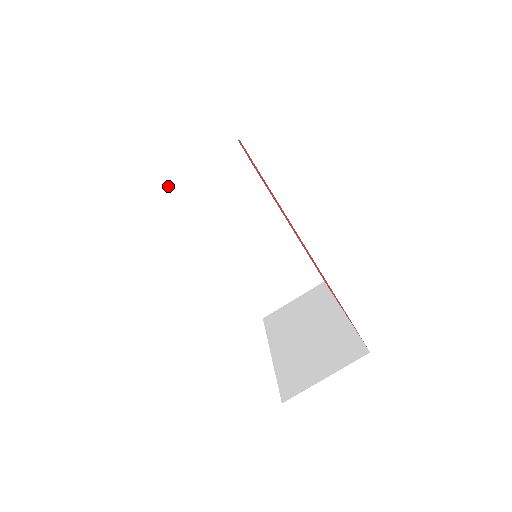
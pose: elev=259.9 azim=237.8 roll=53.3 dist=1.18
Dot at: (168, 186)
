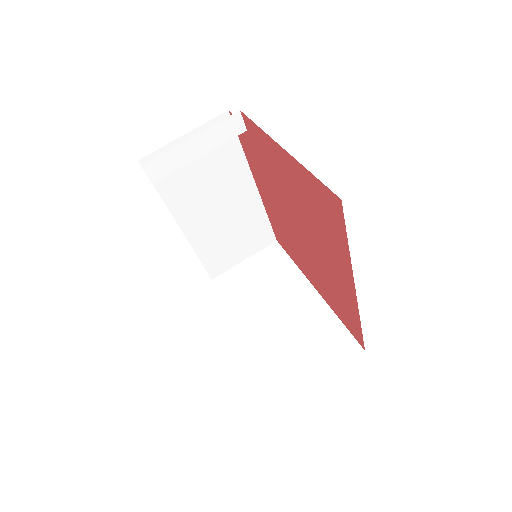
Dot at: (144, 164)
